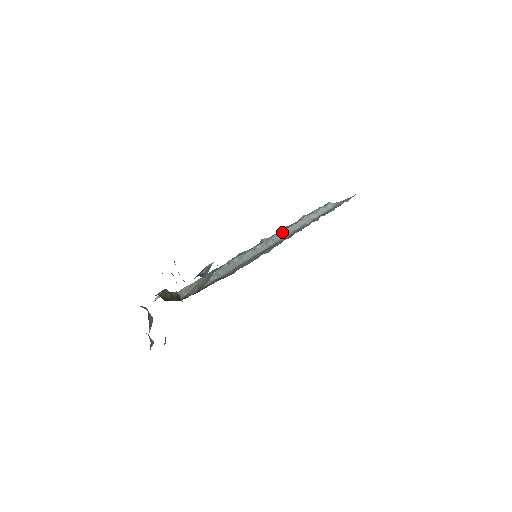
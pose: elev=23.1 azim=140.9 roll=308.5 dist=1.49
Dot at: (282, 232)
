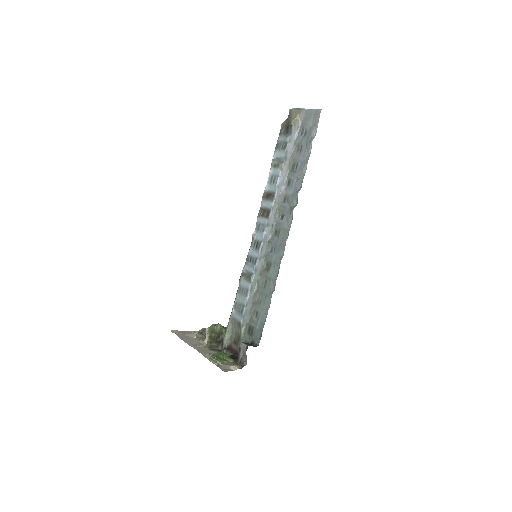
Dot at: (268, 225)
